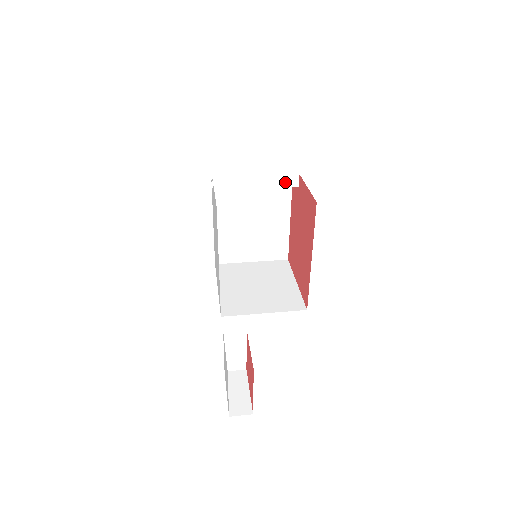
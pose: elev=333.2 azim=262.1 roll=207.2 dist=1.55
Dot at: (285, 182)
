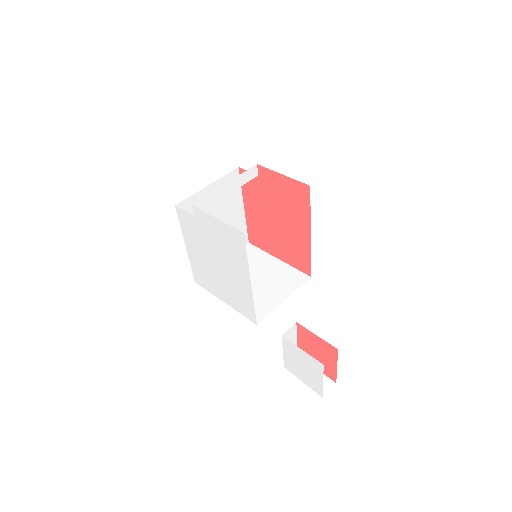
Dot at: (248, 177)
